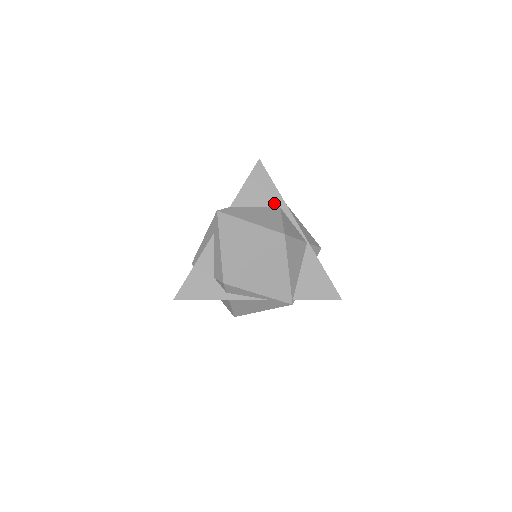
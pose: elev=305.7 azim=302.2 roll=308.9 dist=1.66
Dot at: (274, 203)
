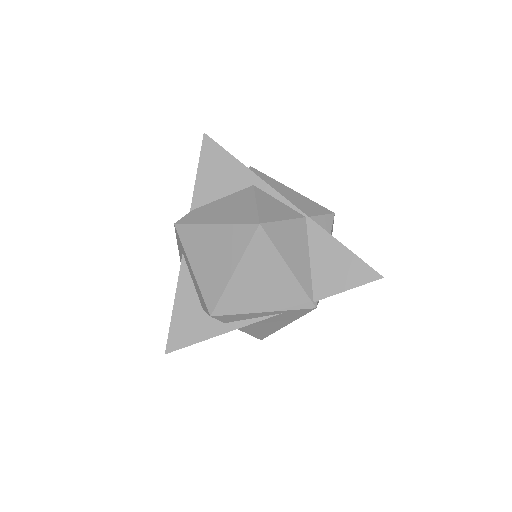
Dot at: (243, 182)
